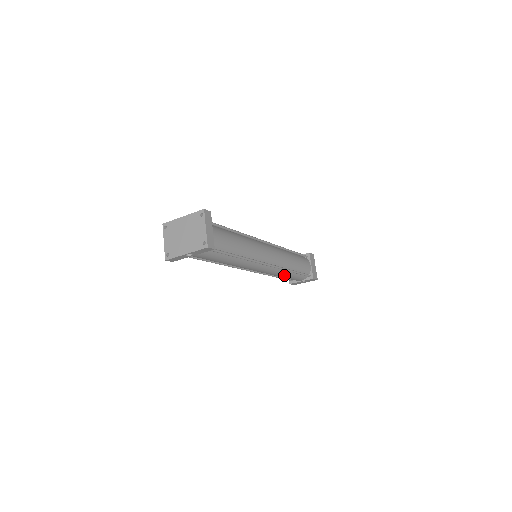
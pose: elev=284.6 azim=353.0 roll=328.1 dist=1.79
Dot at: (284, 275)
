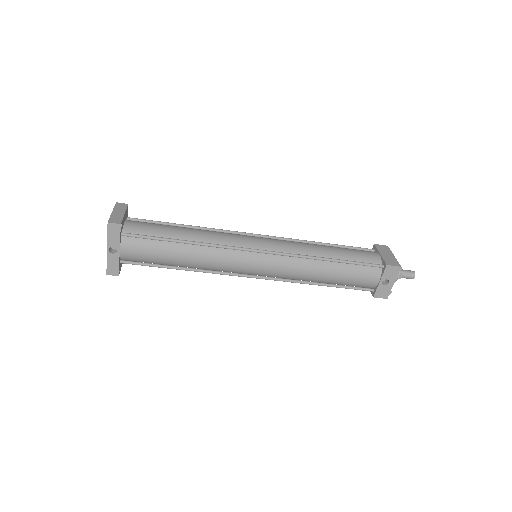
Dot at: (323, 271)
